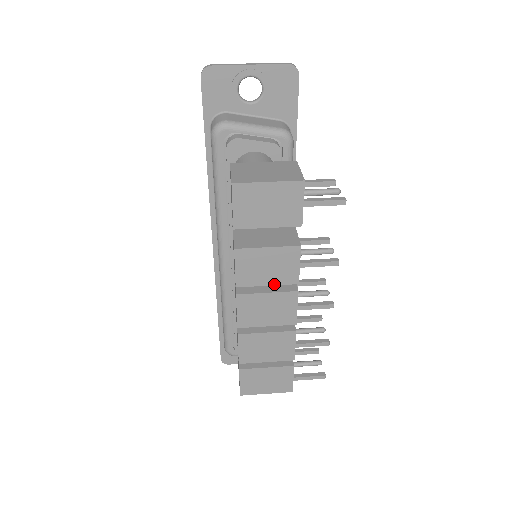
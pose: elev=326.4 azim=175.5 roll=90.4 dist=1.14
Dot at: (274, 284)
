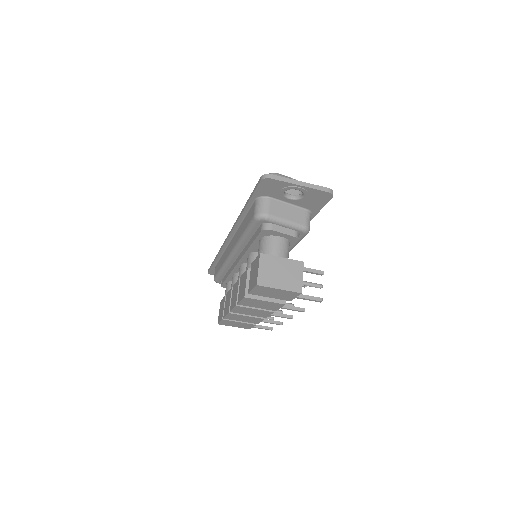
Dot at: (261, 308)
